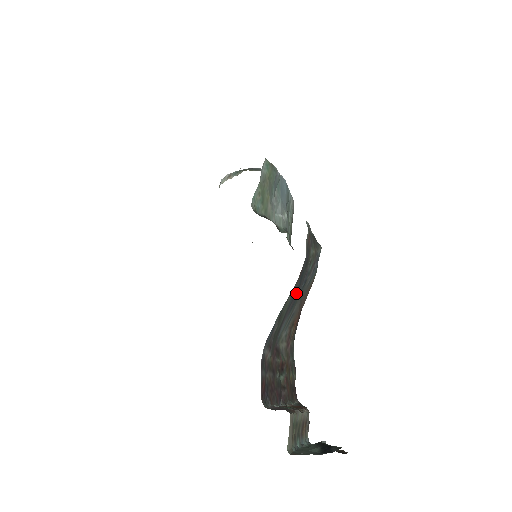
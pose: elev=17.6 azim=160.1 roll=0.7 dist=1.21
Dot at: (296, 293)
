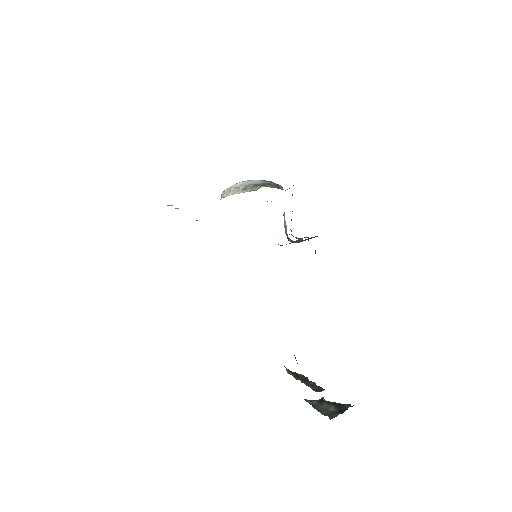
Dot at: occluded
